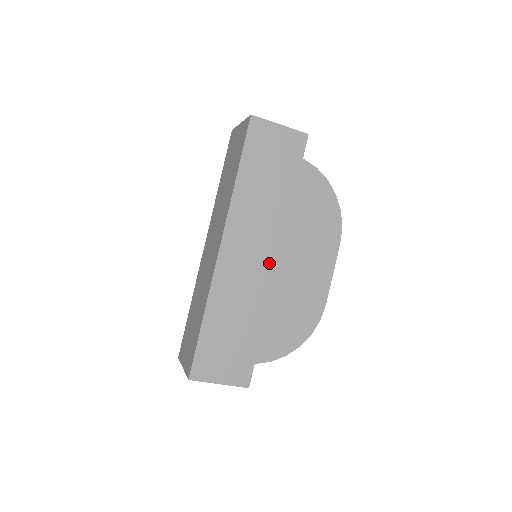
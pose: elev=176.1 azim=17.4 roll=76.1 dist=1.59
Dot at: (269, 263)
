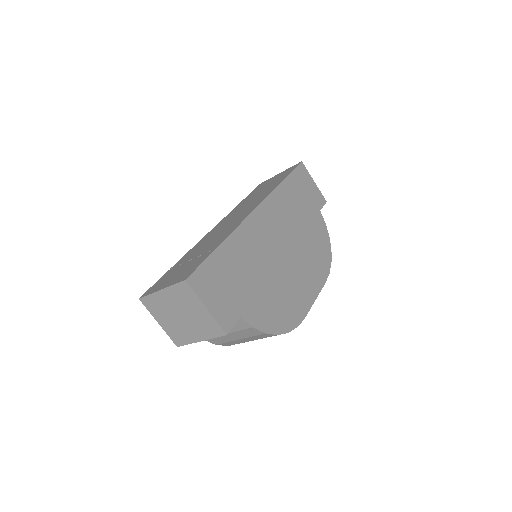
Dot at: (280, 251)
